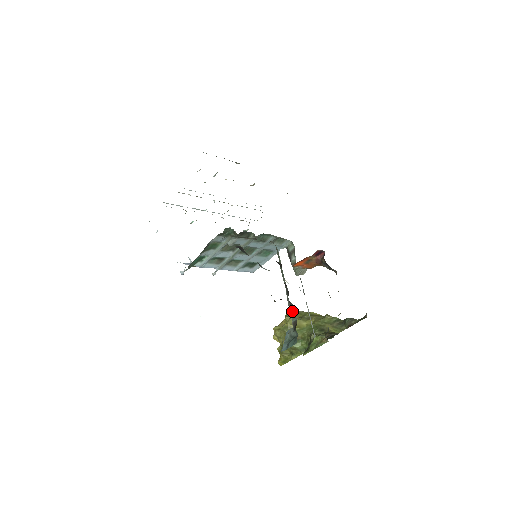
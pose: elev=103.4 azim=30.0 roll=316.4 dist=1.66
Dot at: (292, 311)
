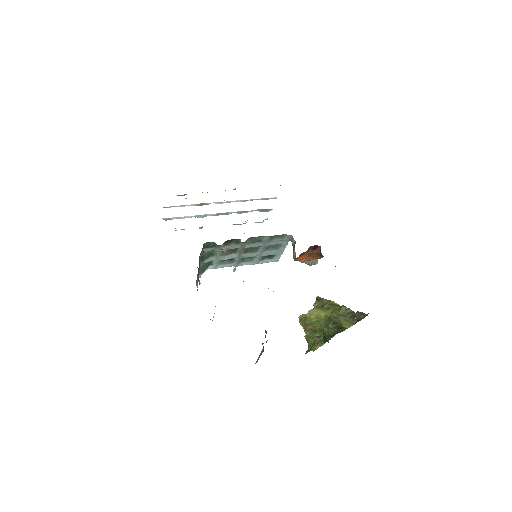
Dot at: (317, 298)
